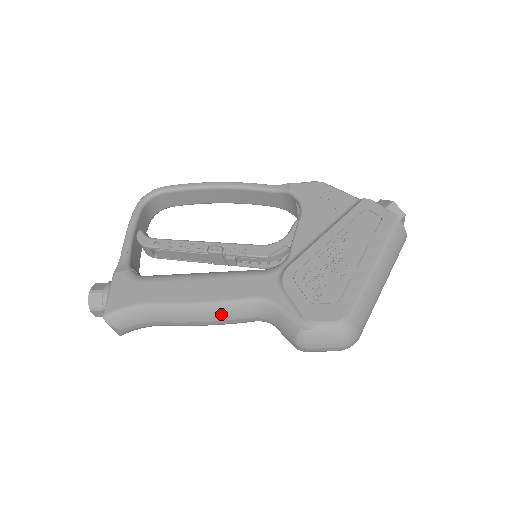
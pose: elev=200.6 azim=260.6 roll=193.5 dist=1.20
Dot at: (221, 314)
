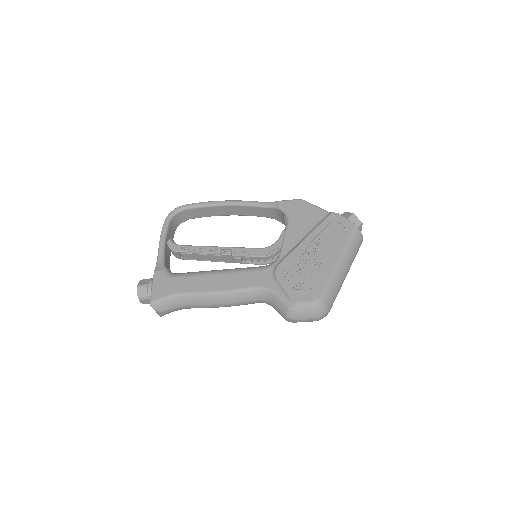
Dot at: (233, 299)
